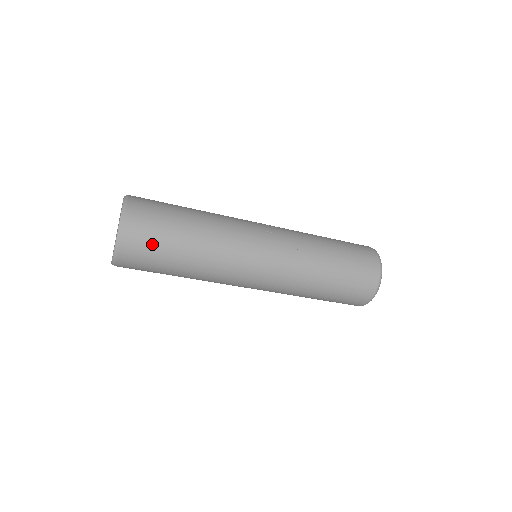
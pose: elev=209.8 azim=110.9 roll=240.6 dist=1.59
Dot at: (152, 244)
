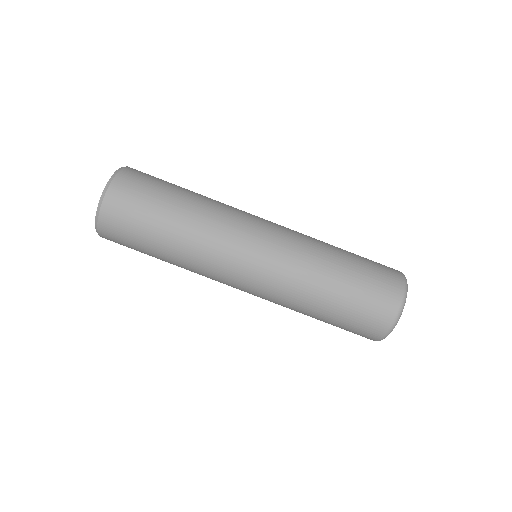
Dot at: (150, 182)
